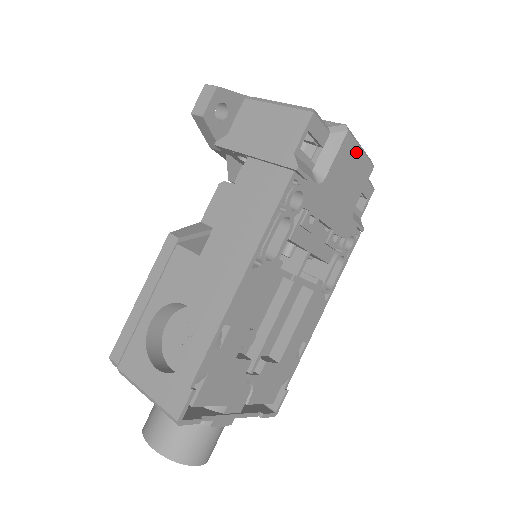
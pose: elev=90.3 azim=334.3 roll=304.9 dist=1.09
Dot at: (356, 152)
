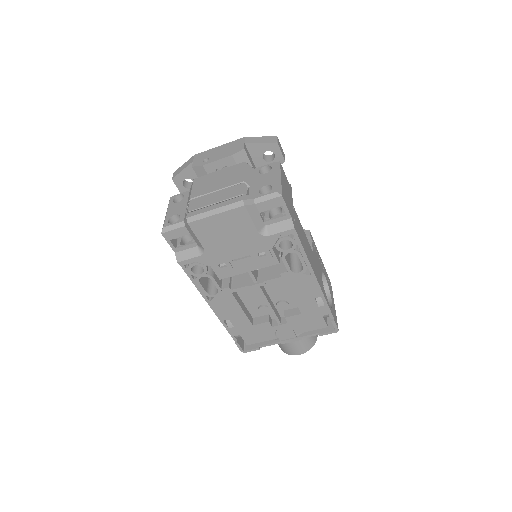
Dot at: (212, 220)
